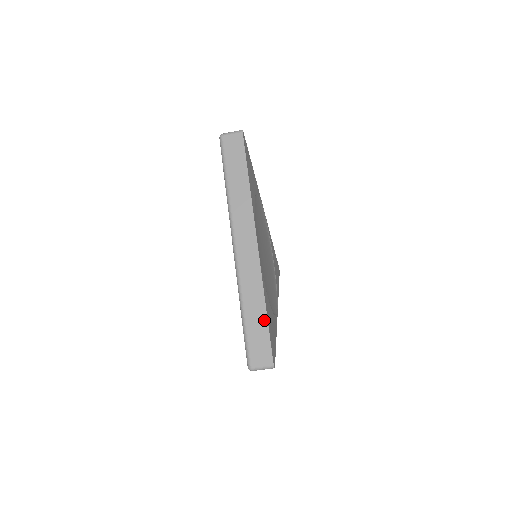
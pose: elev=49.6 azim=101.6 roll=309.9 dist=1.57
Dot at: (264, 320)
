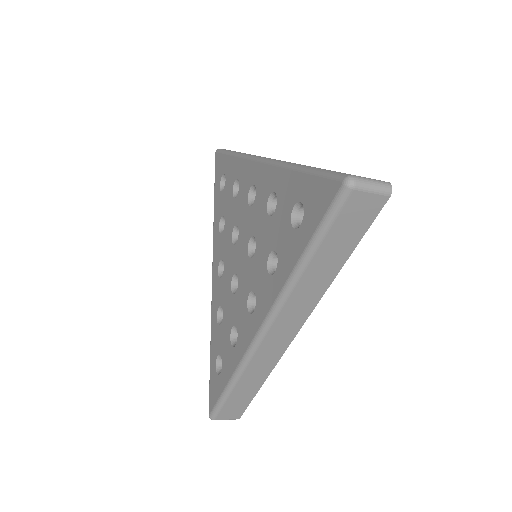
Dot at: (252, 394)
